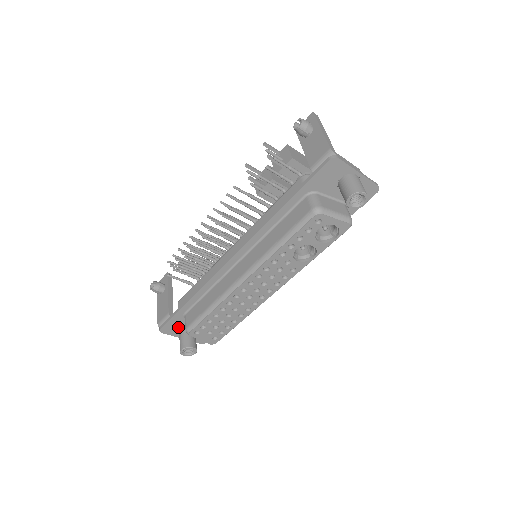
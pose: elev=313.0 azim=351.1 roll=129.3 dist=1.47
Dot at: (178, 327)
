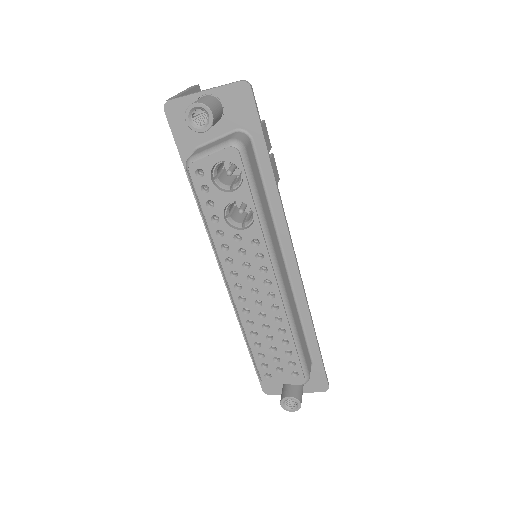
Dot at: occluded
